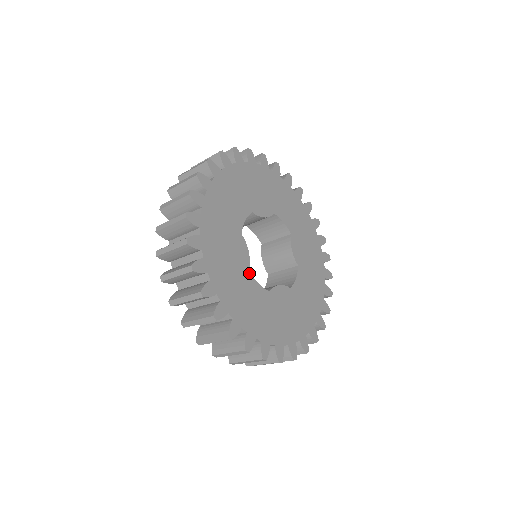
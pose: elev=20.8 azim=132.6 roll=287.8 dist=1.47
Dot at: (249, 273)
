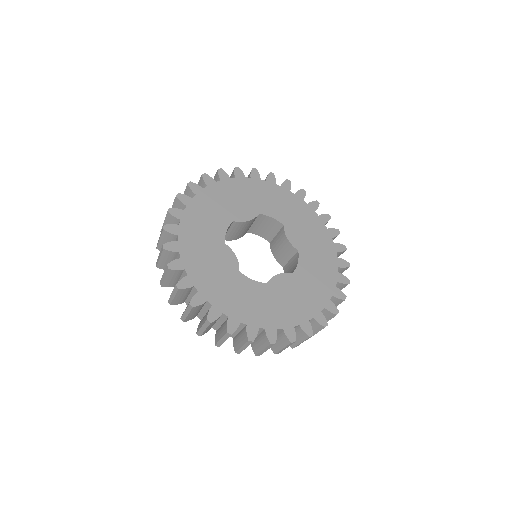
Dot at: (240, 274)
